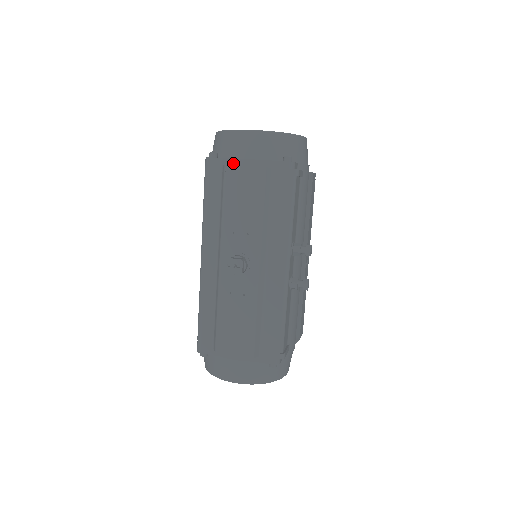
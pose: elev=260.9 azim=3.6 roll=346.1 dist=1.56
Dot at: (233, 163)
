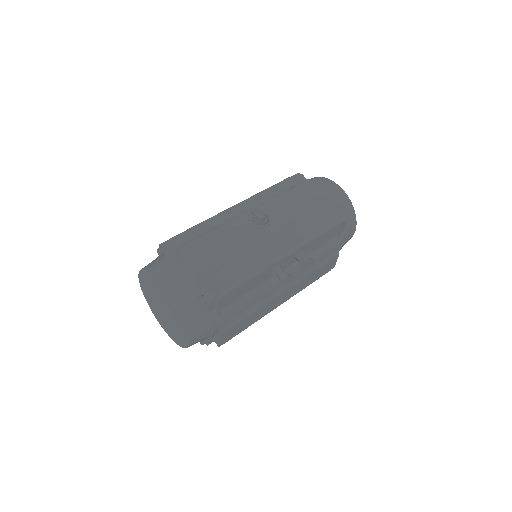
Dot at: occluded
